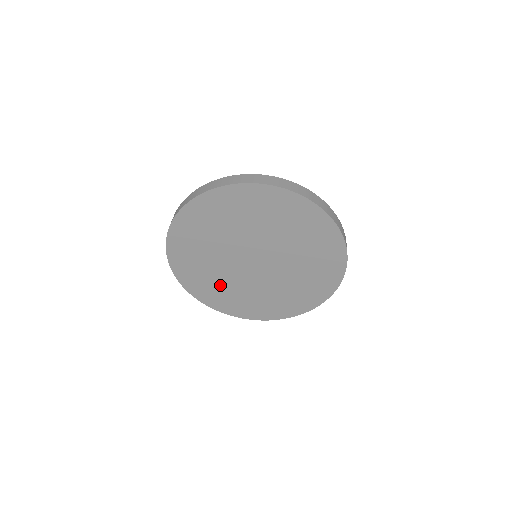
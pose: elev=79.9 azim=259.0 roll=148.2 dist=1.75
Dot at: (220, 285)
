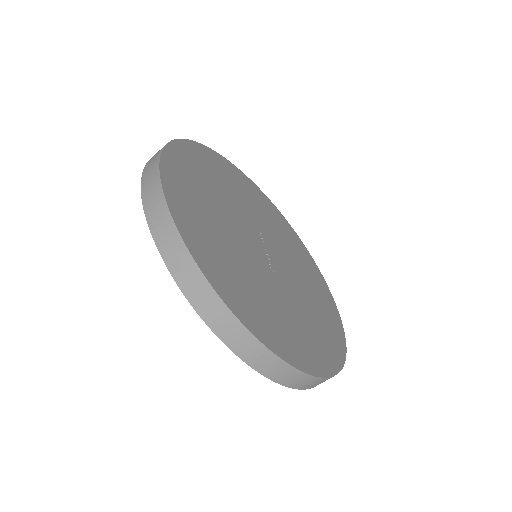
Dot at: occluded
